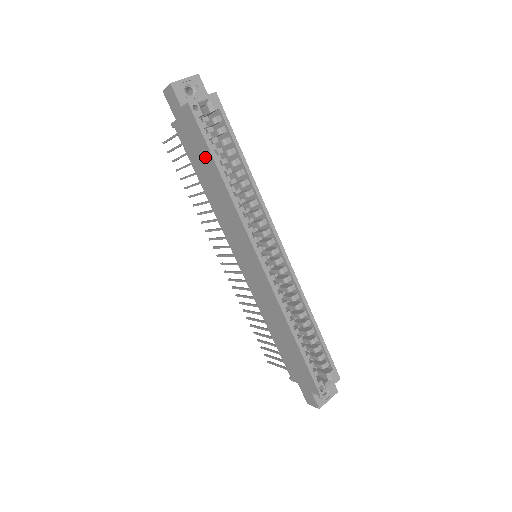
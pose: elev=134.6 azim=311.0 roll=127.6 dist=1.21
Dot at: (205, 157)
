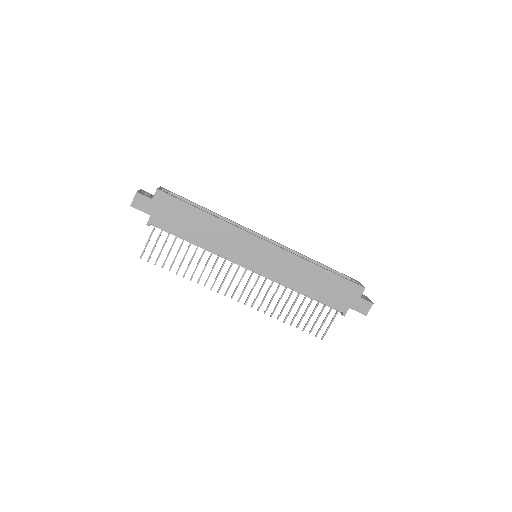
Dot at: (187, 214)
